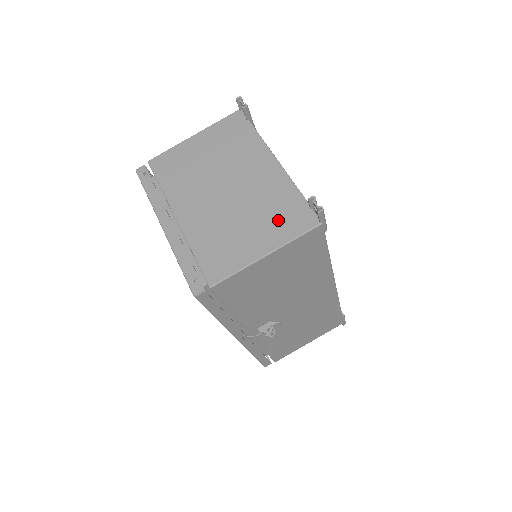
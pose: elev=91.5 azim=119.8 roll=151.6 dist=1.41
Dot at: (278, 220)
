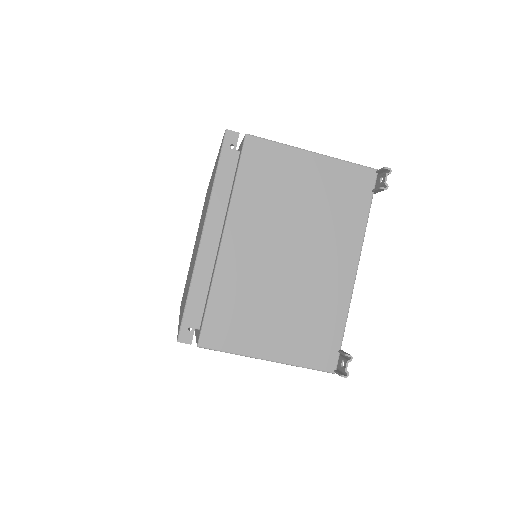
Dot at: (306, 335)
